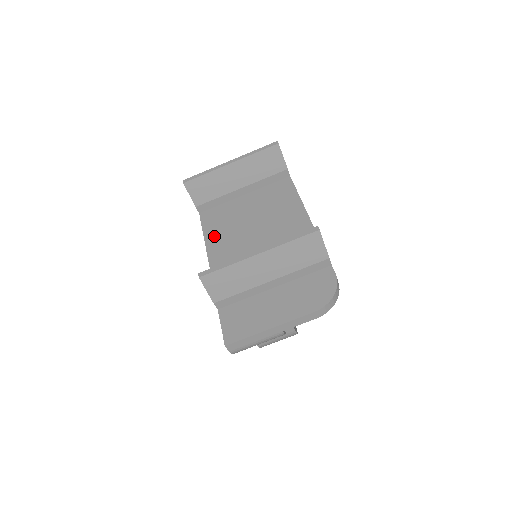
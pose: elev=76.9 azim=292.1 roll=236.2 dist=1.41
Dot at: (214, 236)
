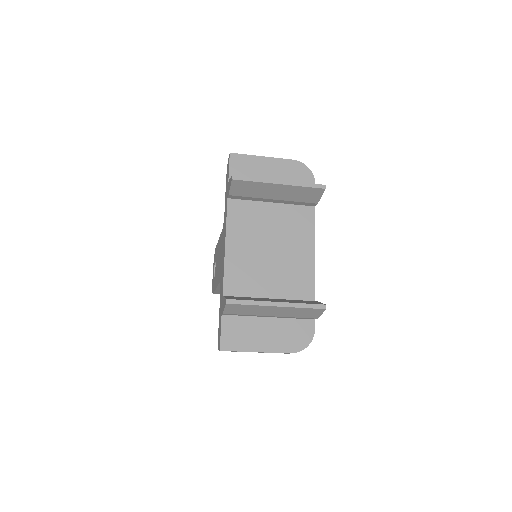
Dot at: (235, 235)
